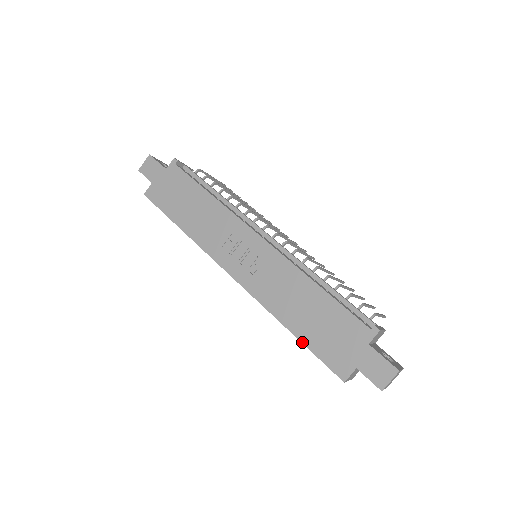
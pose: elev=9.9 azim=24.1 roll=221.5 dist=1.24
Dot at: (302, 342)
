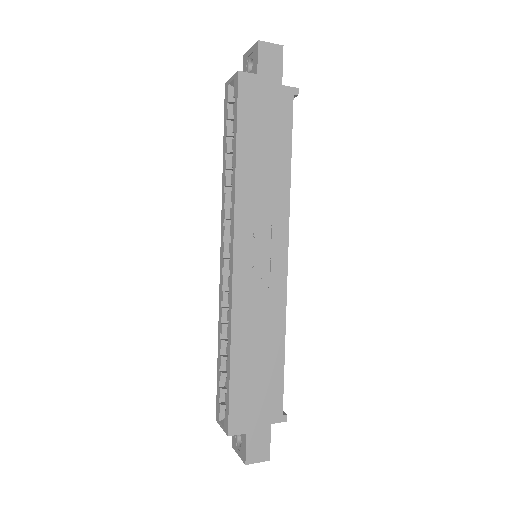
Dot at: (231, 376)
